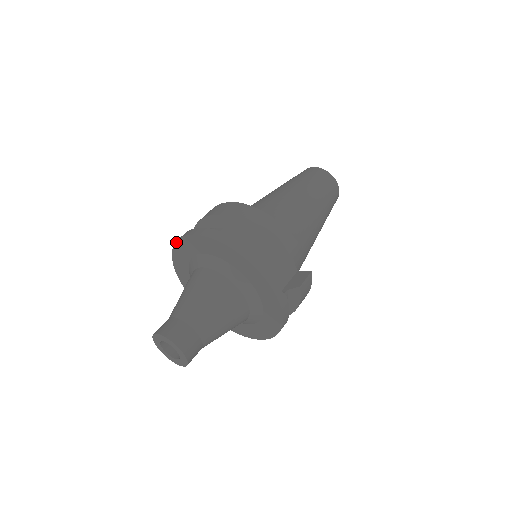
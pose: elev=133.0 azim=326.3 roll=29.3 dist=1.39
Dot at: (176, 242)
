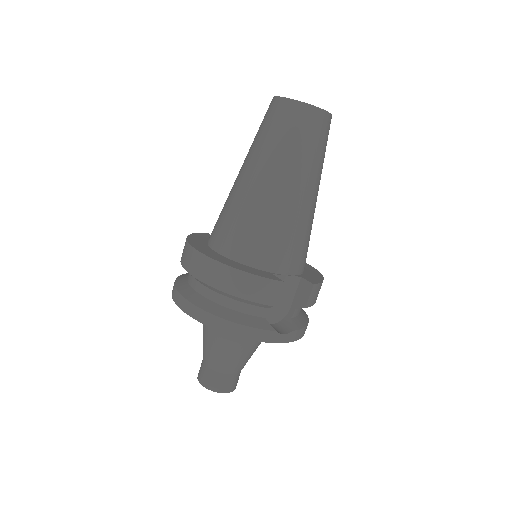
Dot at: occluded
